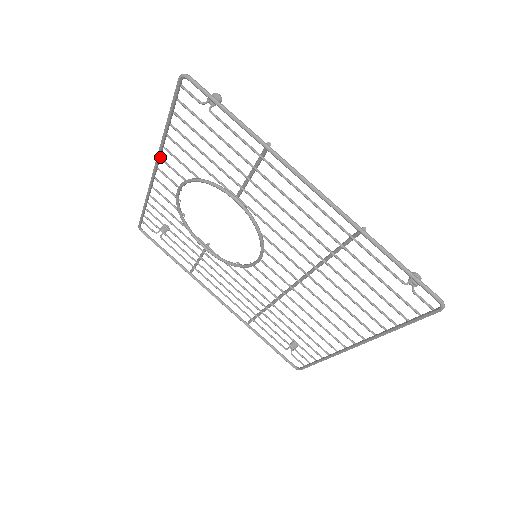
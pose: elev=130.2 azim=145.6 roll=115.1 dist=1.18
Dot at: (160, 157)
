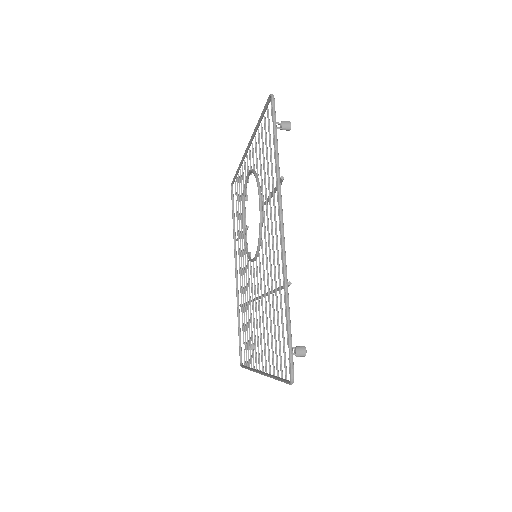
Dot at: occluded
